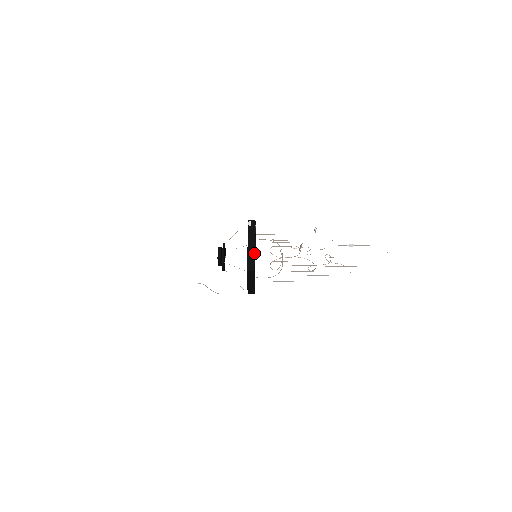
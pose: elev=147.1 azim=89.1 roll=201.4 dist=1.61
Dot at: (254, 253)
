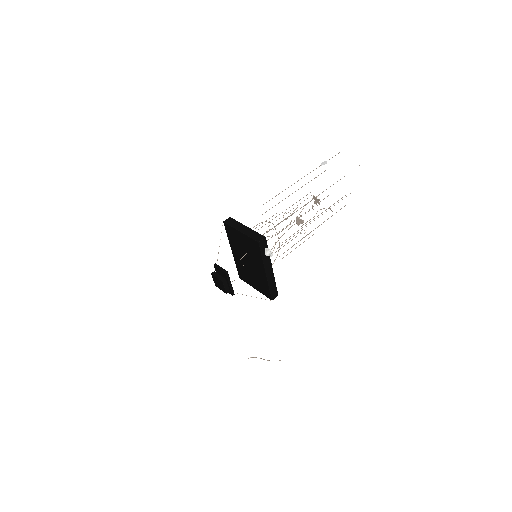
Dot at: (274, 278)
